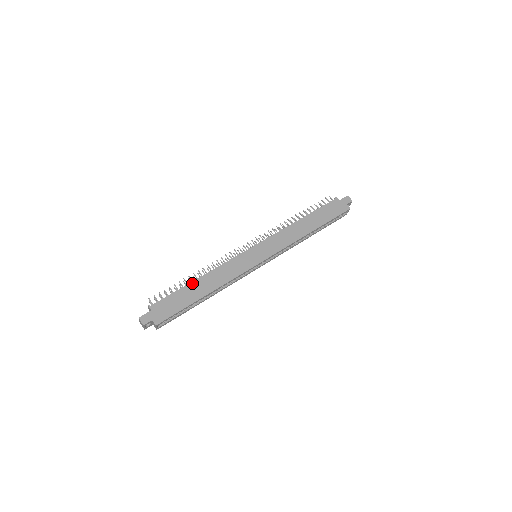
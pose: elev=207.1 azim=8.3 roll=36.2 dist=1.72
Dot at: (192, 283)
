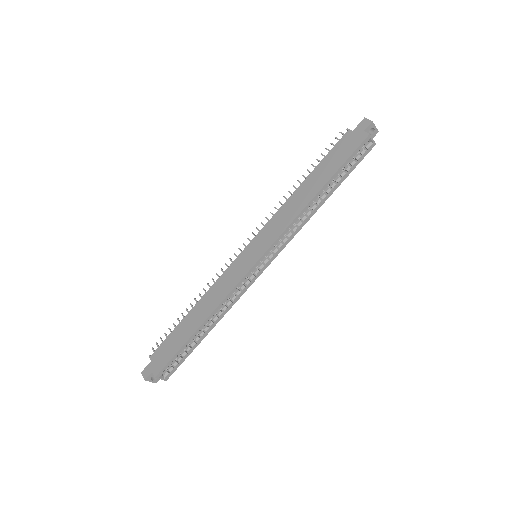
Dot at: (186, 316)
